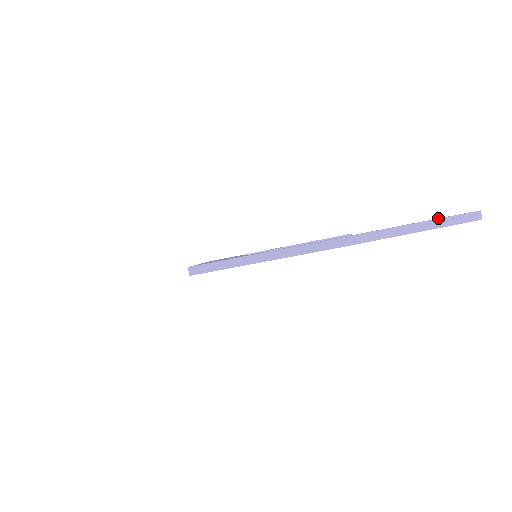
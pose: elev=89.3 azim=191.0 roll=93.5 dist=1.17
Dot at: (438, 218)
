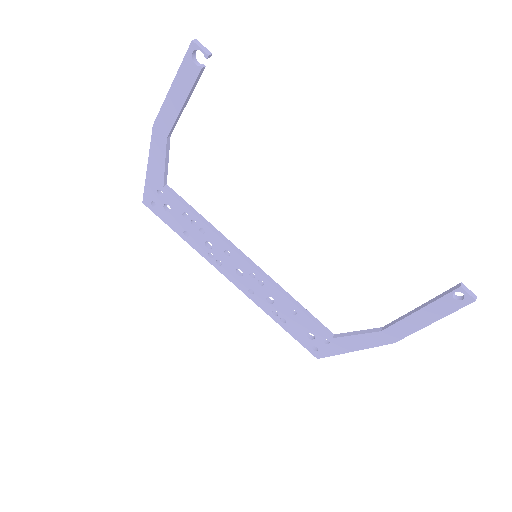
Dot at: (194, 70)
